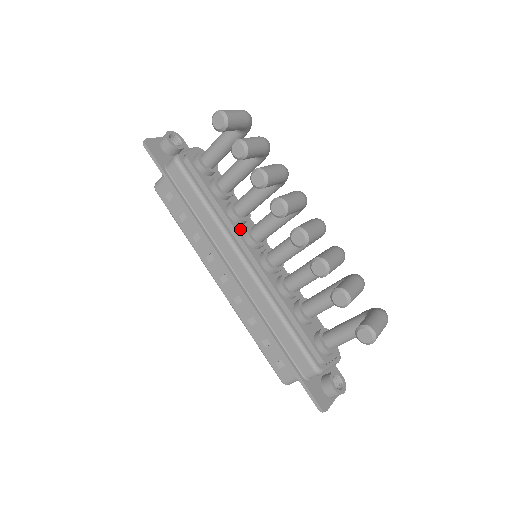
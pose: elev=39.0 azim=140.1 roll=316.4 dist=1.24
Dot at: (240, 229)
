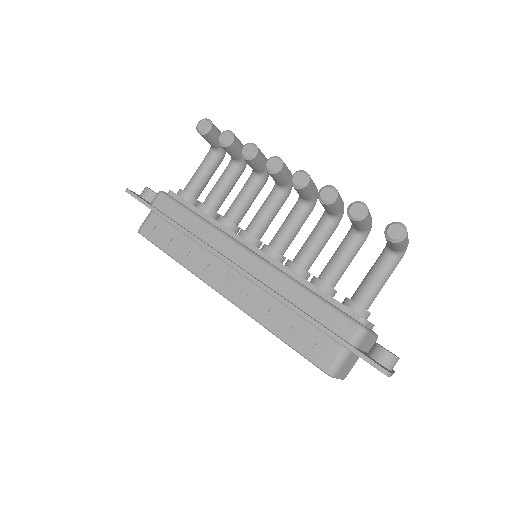
Dot at: occluded
